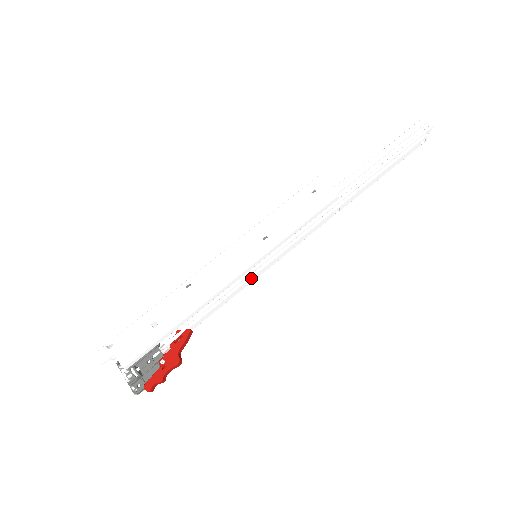
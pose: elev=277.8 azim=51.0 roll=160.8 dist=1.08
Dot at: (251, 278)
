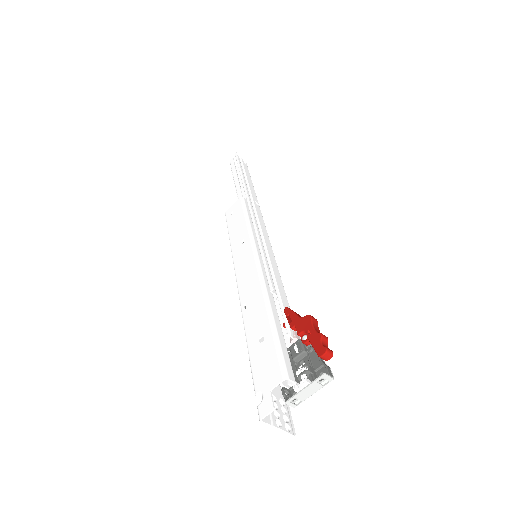
Dot at: (269, 256)
